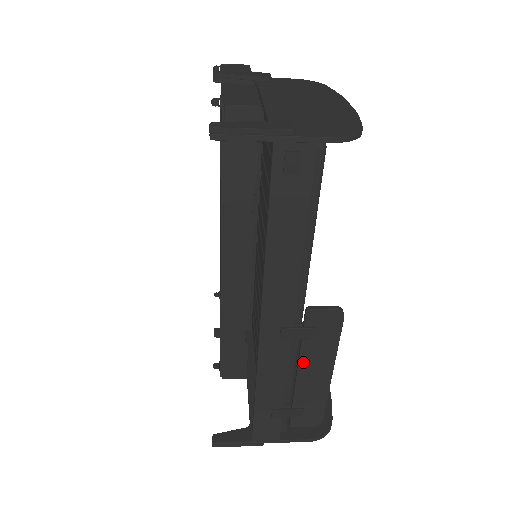
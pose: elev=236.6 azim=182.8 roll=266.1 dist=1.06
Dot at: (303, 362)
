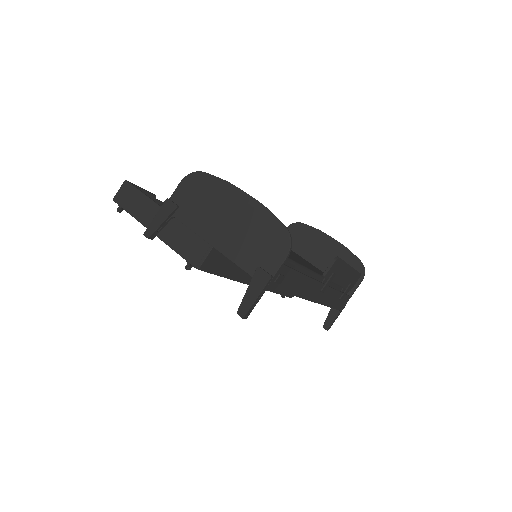
Dot at: (337, 281)
